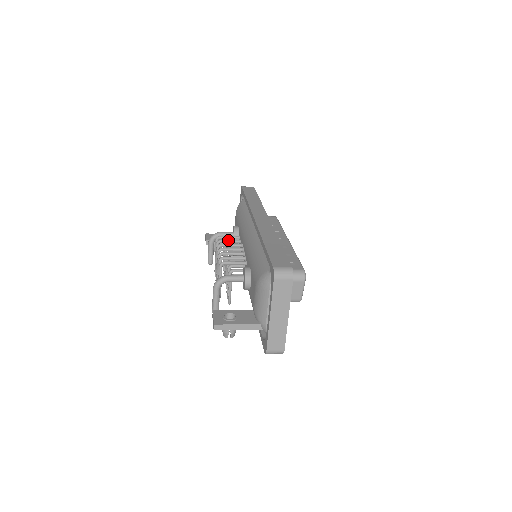
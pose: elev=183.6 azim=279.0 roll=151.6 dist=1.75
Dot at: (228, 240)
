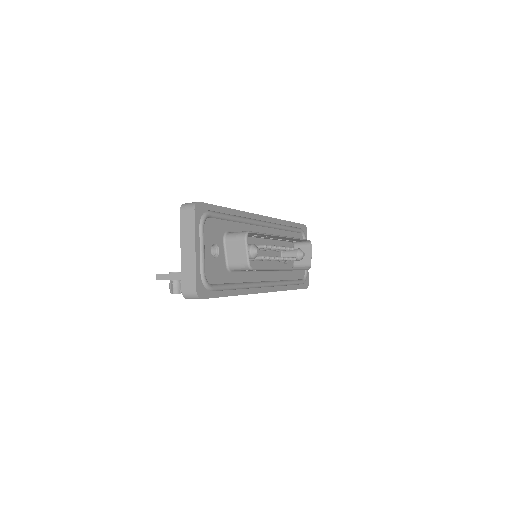
Dot at: occluded
